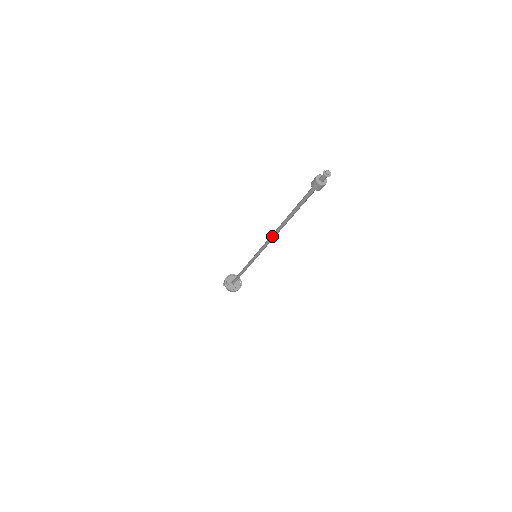
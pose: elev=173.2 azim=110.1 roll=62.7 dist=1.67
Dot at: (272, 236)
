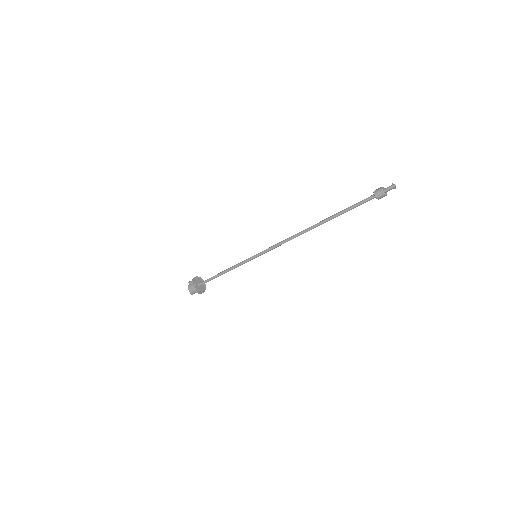
Dot at: (294, 236)
